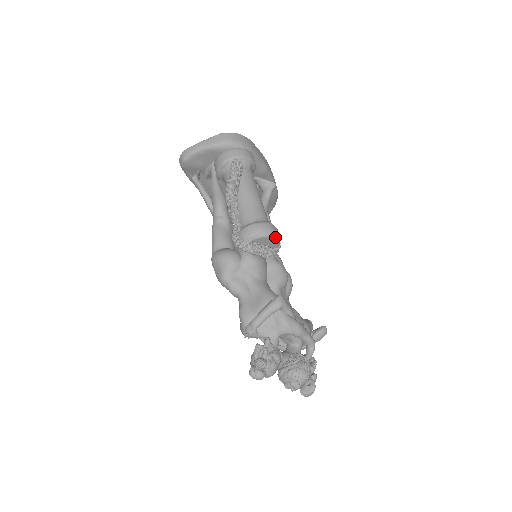
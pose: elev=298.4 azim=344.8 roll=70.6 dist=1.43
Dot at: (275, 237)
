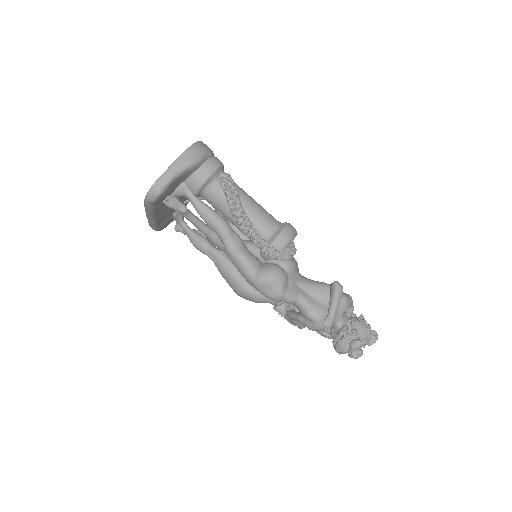
Dot at: (297, 233)
